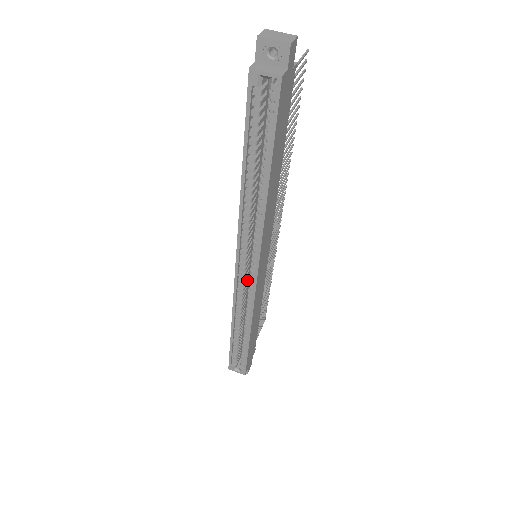
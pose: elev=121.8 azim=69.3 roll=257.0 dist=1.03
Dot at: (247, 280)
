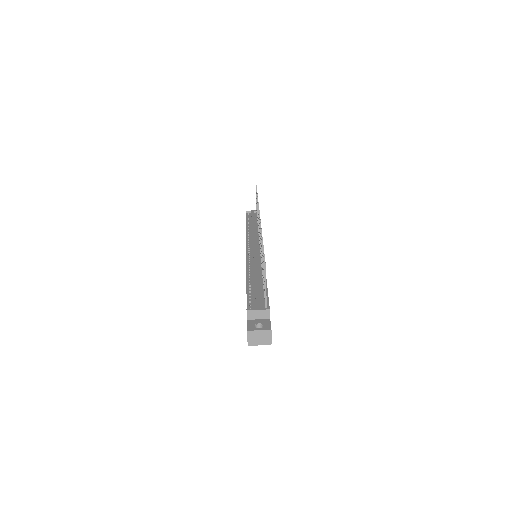
Dot at: occluded
